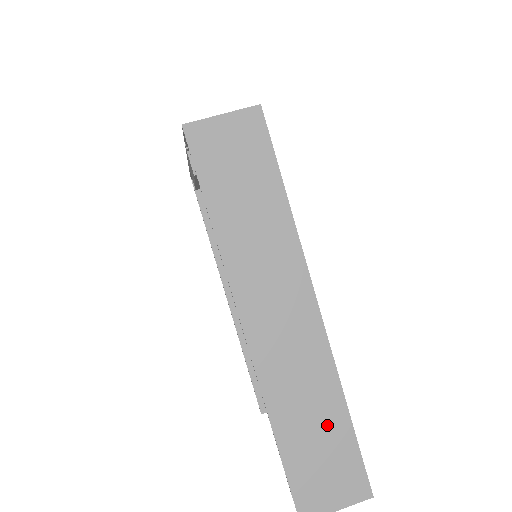
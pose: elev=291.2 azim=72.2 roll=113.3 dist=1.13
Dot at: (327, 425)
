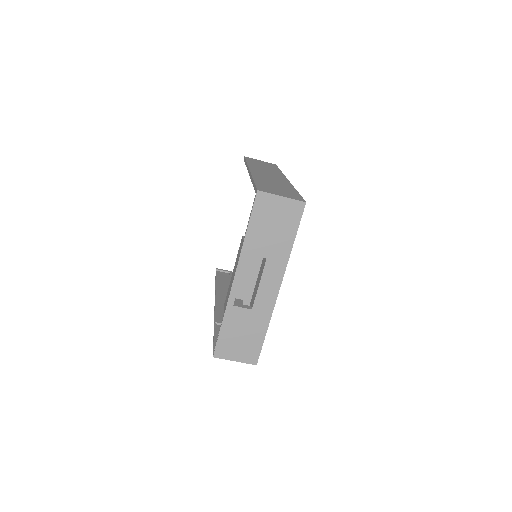
Dot at: occluded
